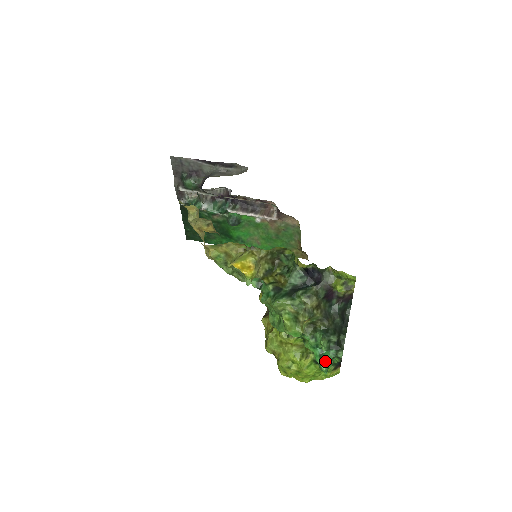
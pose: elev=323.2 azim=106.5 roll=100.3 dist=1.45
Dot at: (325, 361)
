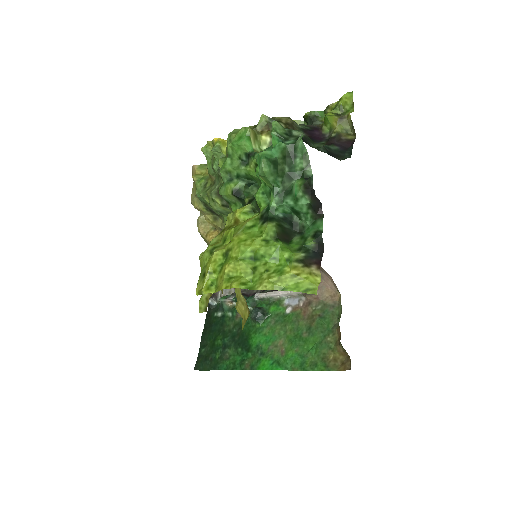
Dot at: (270, 150)
